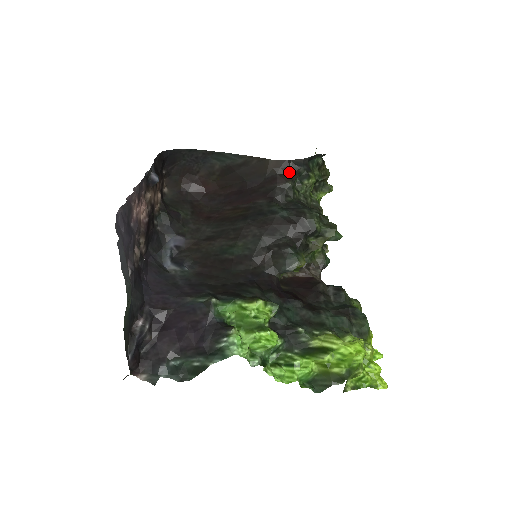
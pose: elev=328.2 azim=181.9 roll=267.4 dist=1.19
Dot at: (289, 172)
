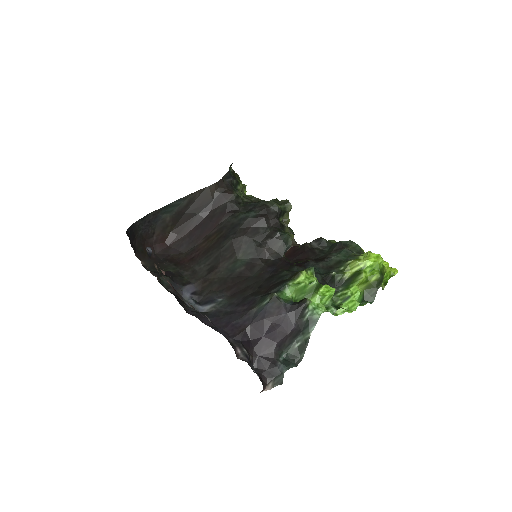
Dot at: (227, 187)
